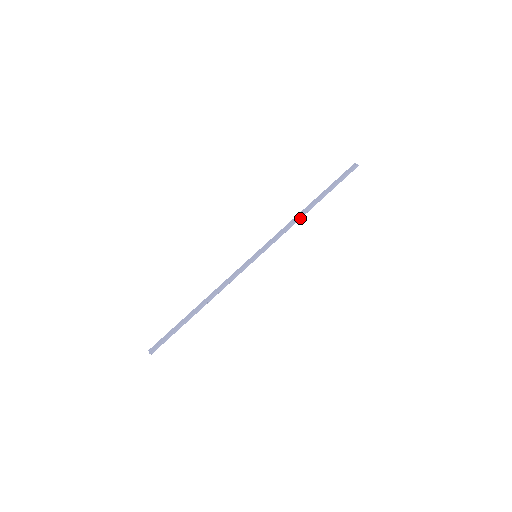
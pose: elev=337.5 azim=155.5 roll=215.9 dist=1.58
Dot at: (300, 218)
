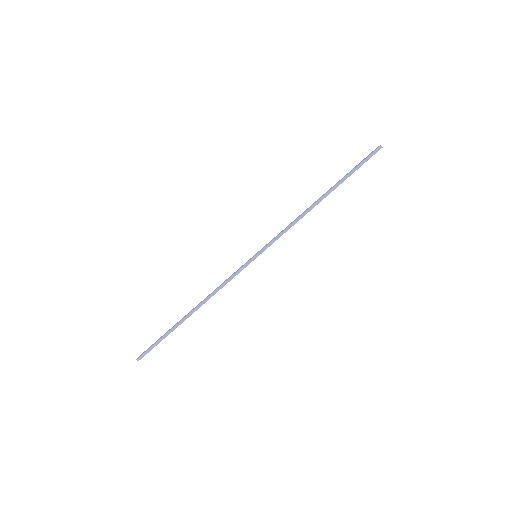
Dot at: (308, 211)
